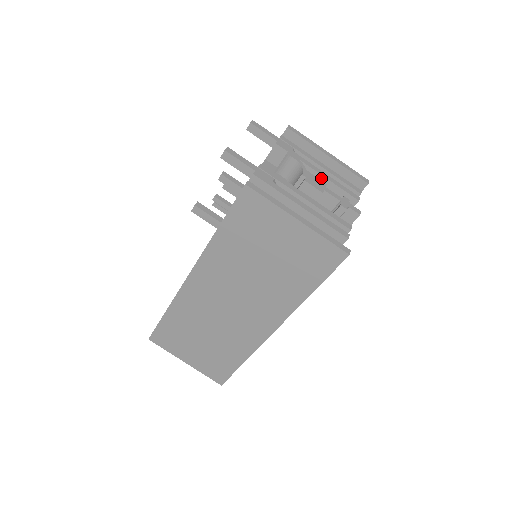
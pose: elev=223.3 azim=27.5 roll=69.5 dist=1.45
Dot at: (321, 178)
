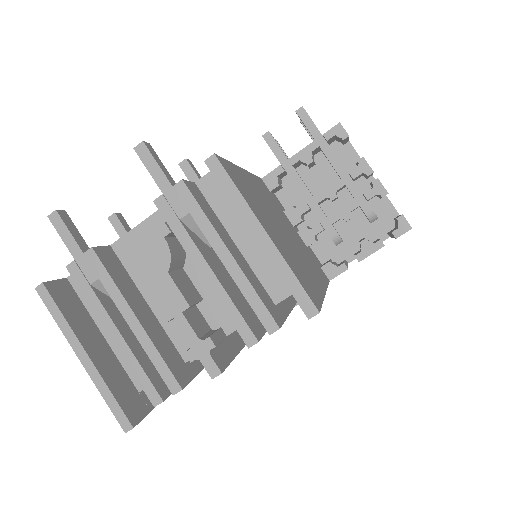
Dot at: (208, 282)
